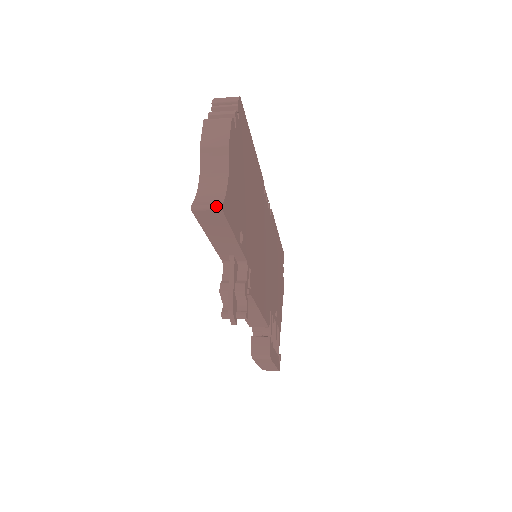
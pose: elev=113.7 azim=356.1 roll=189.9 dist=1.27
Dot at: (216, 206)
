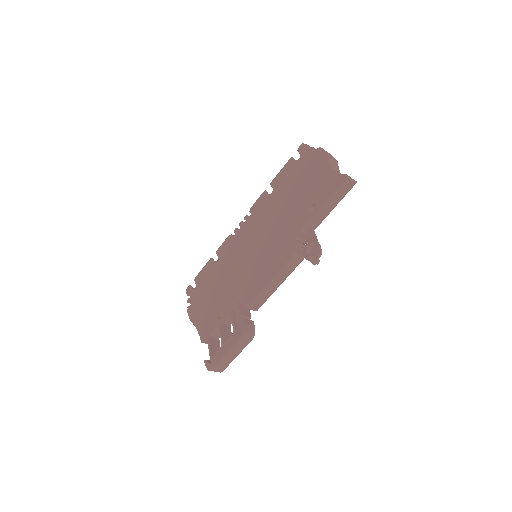
Dot at: occluded
